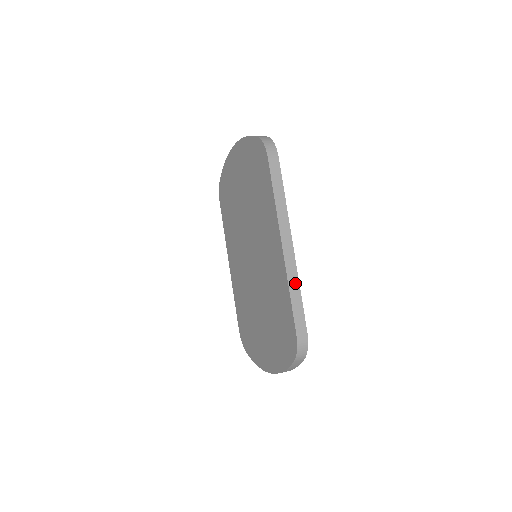
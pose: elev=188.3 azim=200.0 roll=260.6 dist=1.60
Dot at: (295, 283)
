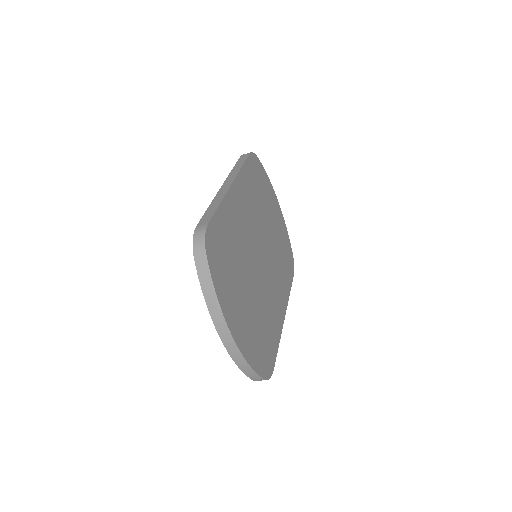
Dot at: (218, 200)
